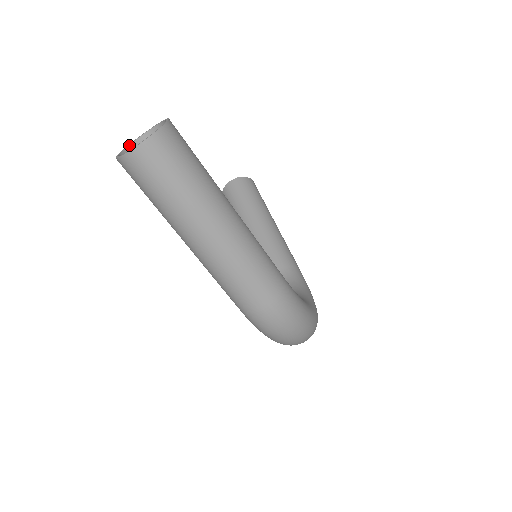
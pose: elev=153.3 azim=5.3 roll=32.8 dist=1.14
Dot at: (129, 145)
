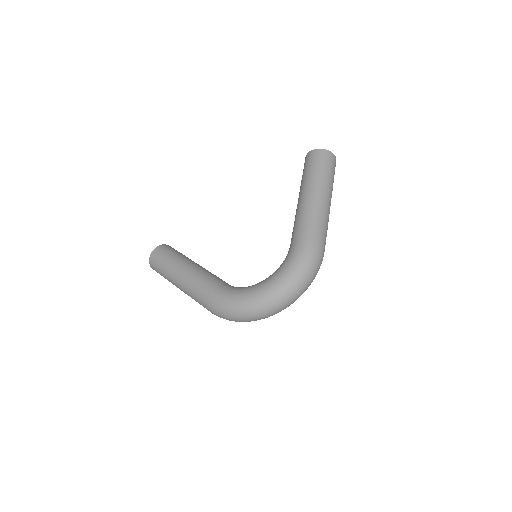
Dot at: occluded
